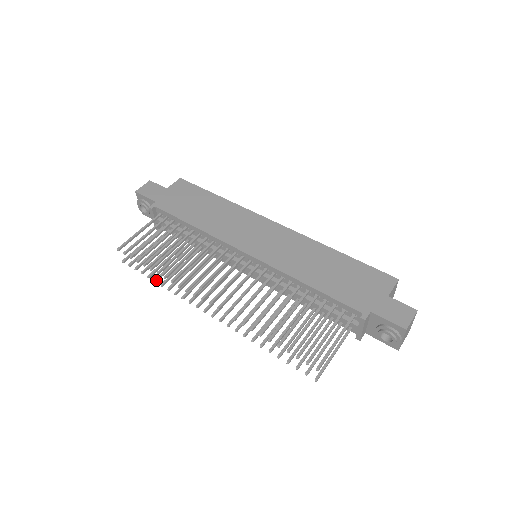
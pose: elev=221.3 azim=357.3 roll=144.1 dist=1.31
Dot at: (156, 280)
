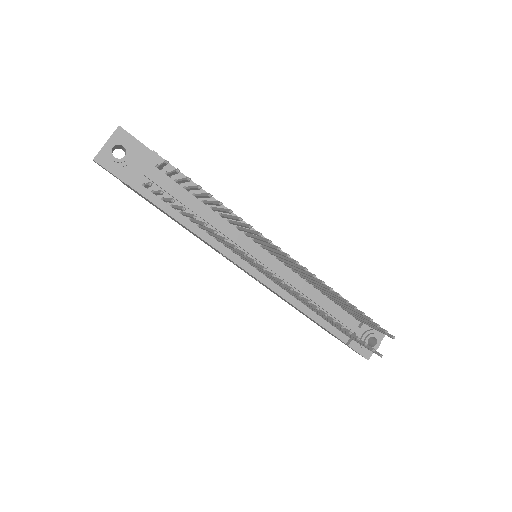
Dot at: (207, 224)
